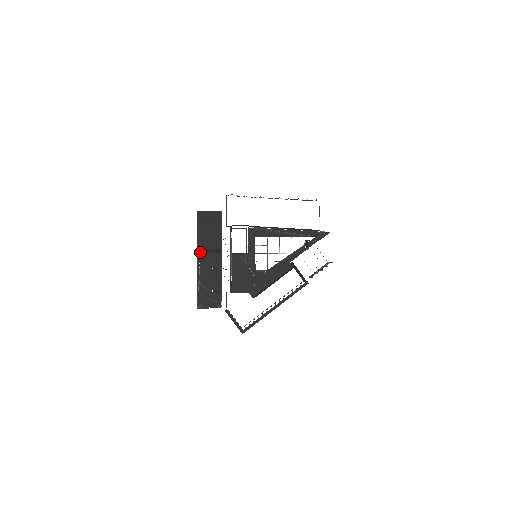
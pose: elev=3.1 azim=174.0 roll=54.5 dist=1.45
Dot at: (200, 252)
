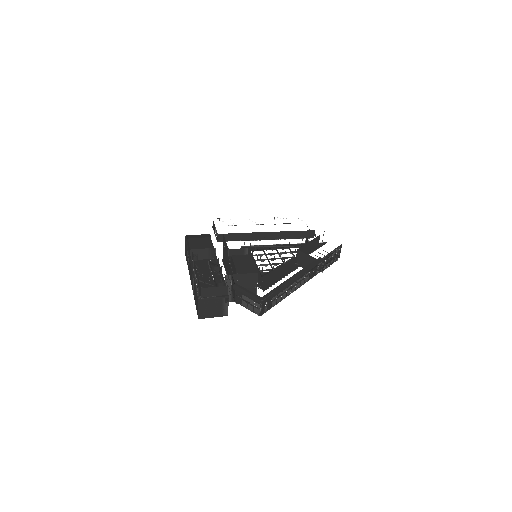
Dot at: occluded
